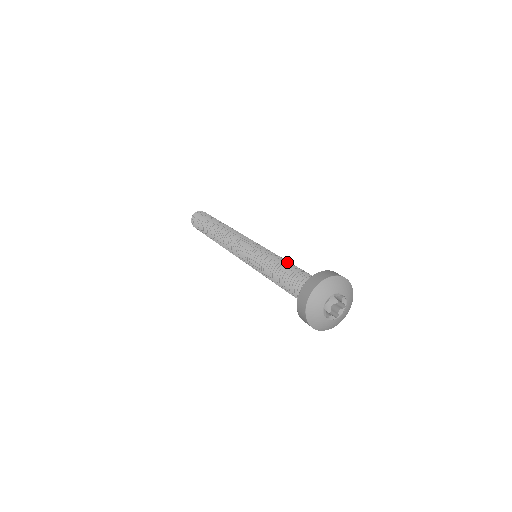
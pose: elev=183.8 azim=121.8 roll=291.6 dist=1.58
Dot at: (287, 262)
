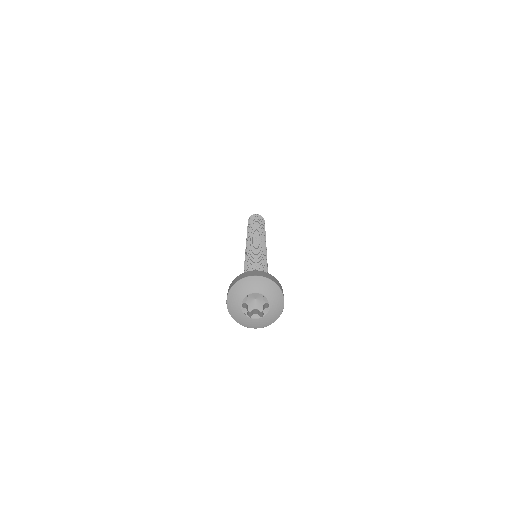
Dot at: (255, 262)
